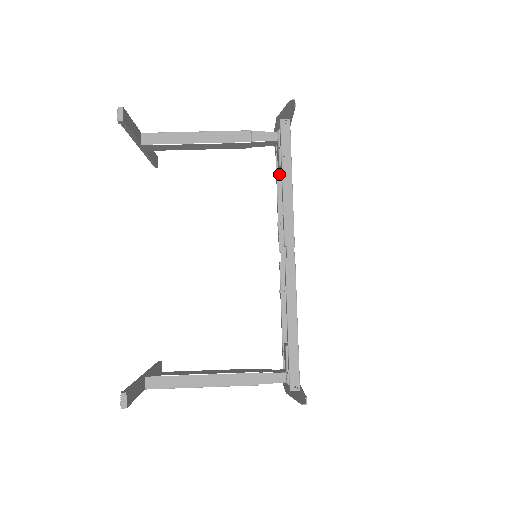
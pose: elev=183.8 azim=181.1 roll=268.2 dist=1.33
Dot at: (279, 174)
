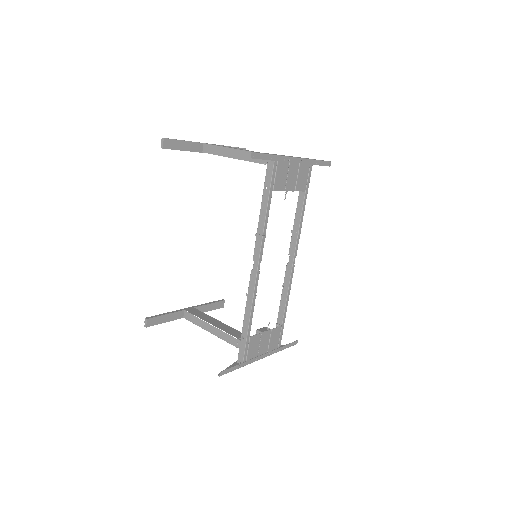
Dot at: occluded
